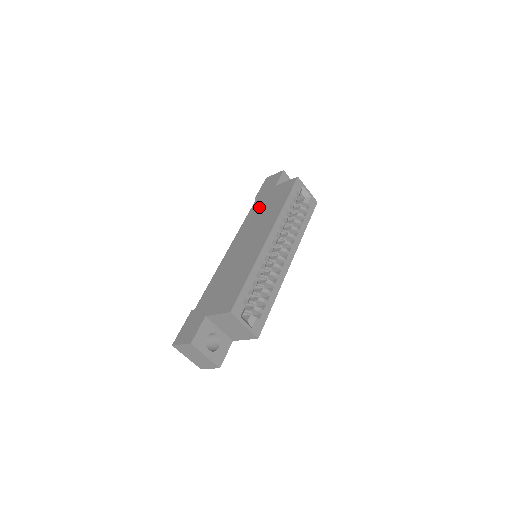
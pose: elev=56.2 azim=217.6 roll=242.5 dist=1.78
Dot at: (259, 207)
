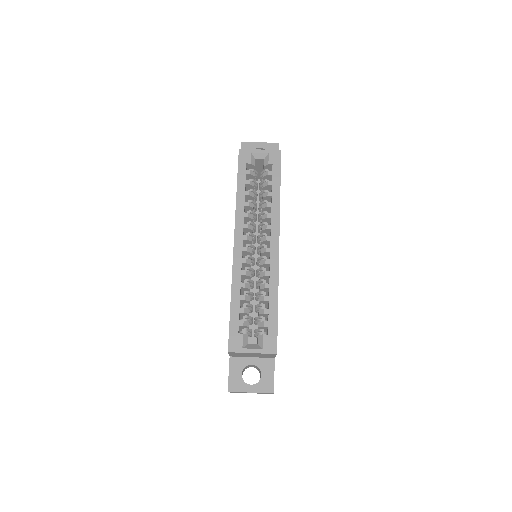
Dot at: occluded
